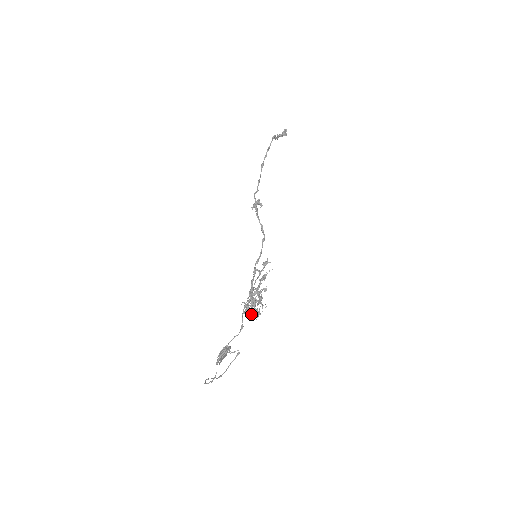
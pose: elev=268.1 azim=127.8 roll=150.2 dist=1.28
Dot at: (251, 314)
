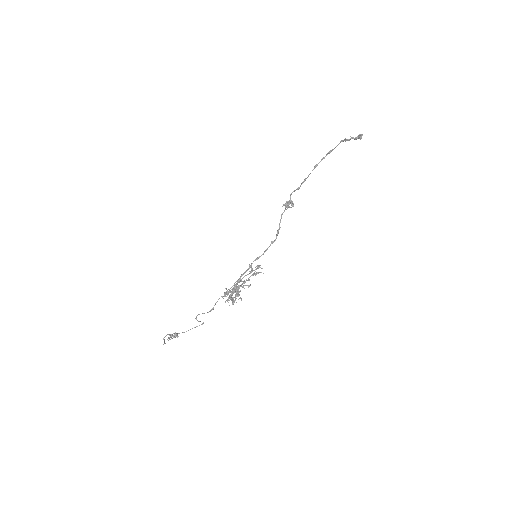
Dot at: (227, 300)
